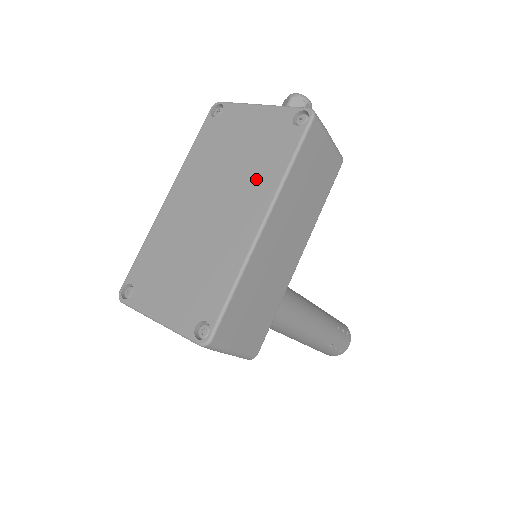
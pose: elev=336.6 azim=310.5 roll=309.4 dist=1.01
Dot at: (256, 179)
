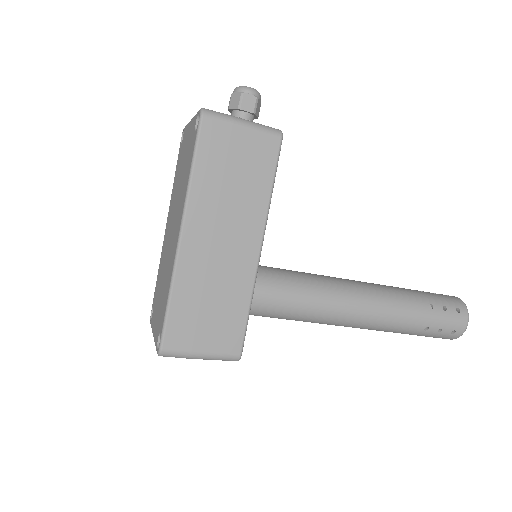
Dot at: (182, 193)
